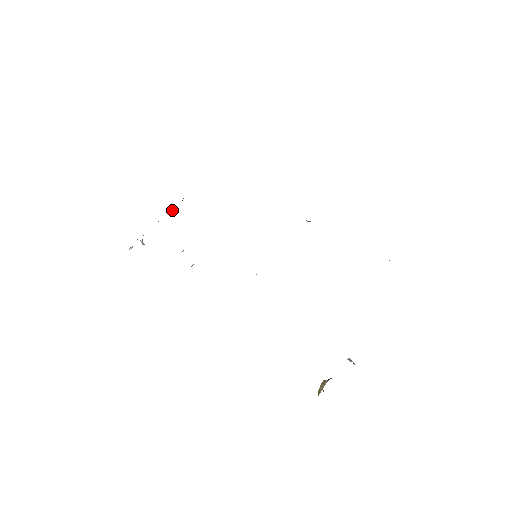
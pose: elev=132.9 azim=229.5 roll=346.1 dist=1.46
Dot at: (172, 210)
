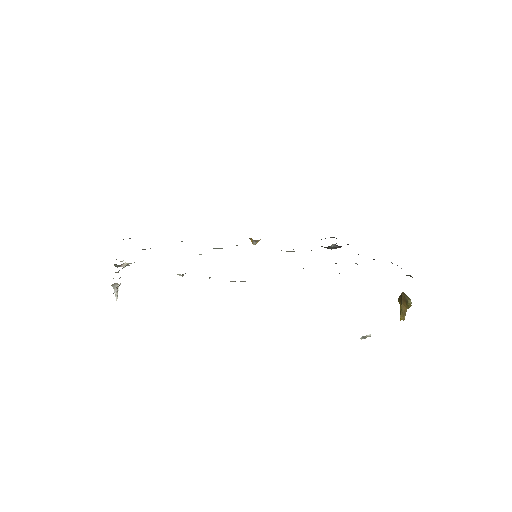
Dot at: (123, 264)
